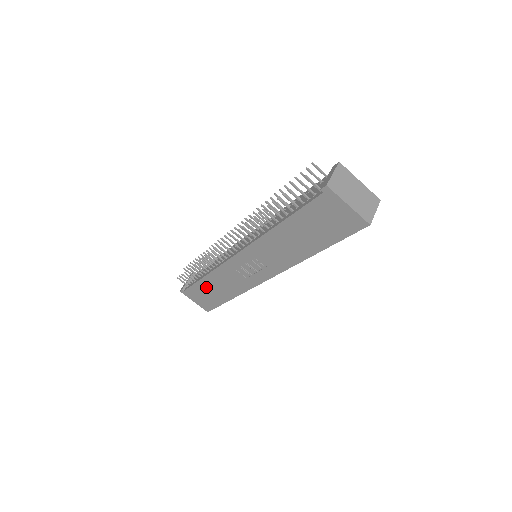
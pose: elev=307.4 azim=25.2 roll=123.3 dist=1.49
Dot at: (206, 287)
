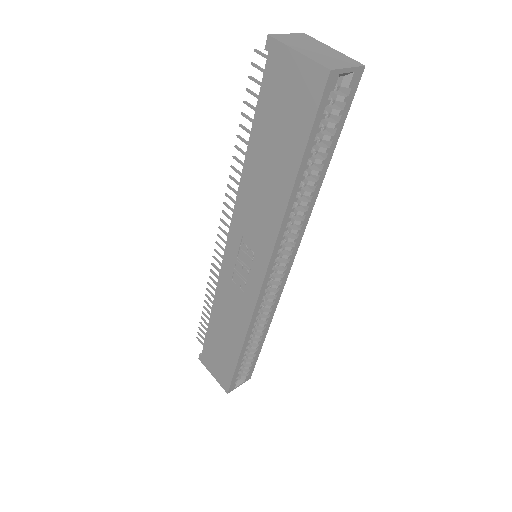
Dot at: (216, 336)
